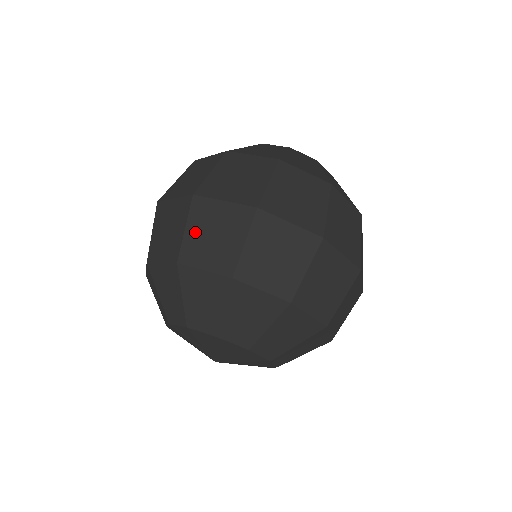
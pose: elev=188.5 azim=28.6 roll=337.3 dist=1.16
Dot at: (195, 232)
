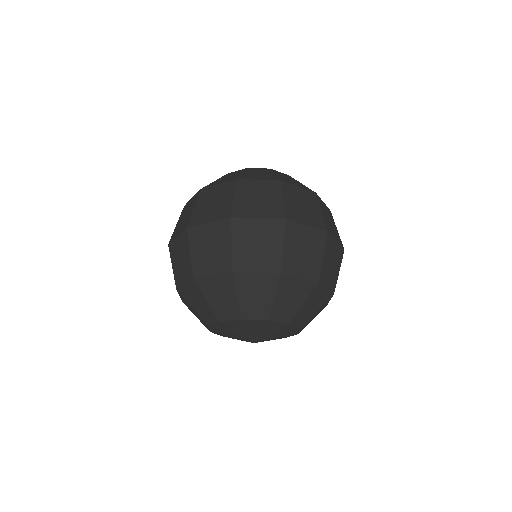
Dot at: (291, 249)
